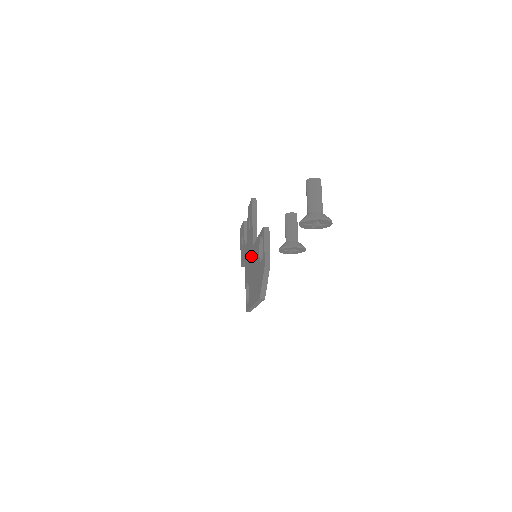
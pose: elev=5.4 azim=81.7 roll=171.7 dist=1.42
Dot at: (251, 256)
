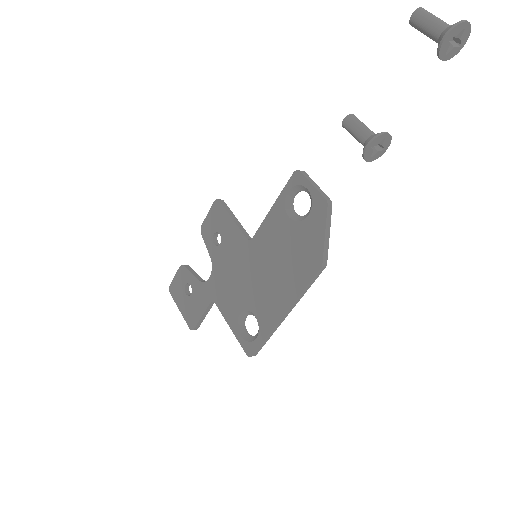
Dot at: (247, 261)
